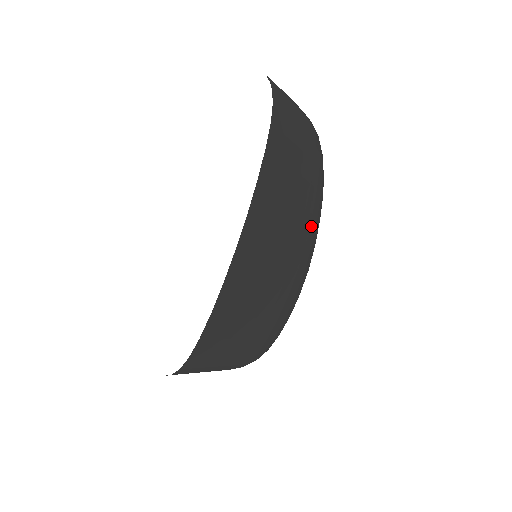
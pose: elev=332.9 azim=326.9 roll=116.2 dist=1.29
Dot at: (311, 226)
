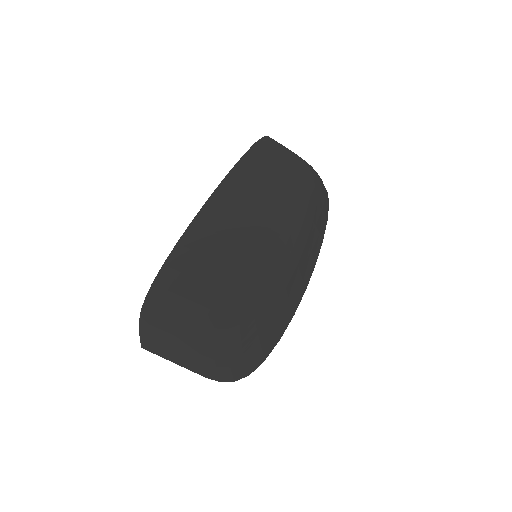
Dot at: (286, 206)
